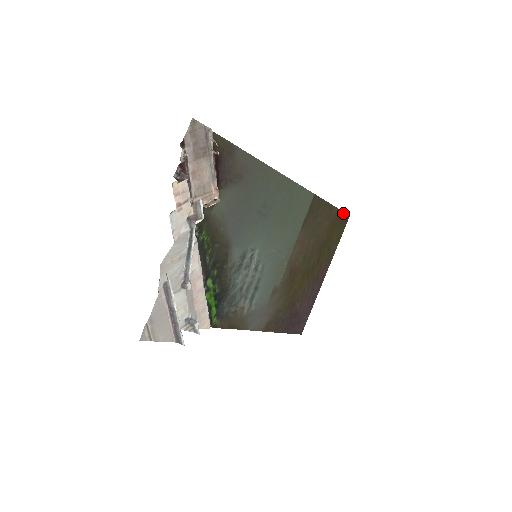
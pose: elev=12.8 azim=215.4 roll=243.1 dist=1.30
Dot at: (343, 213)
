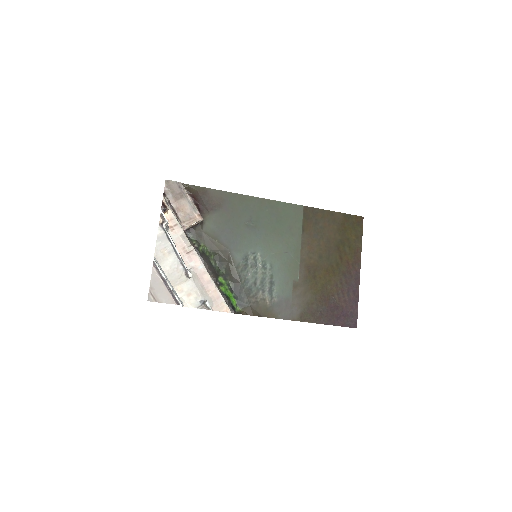
Dot at: (352, 216)
